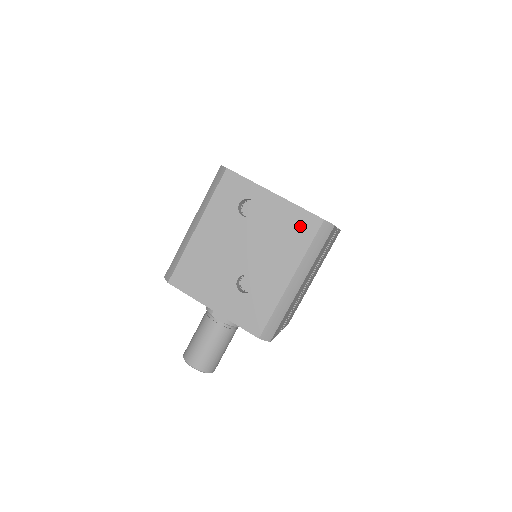
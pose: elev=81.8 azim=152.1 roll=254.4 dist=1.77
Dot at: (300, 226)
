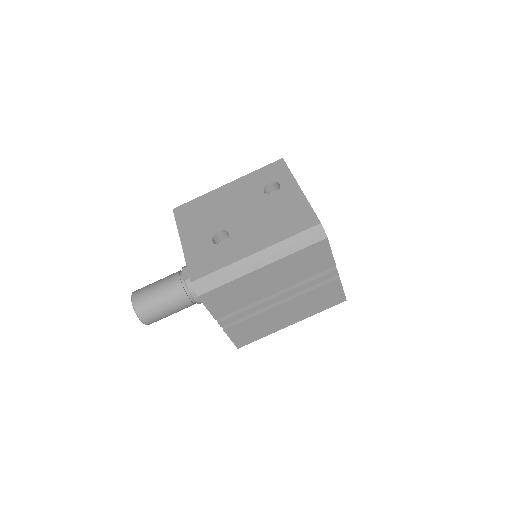
Dot at: (298, 218)
